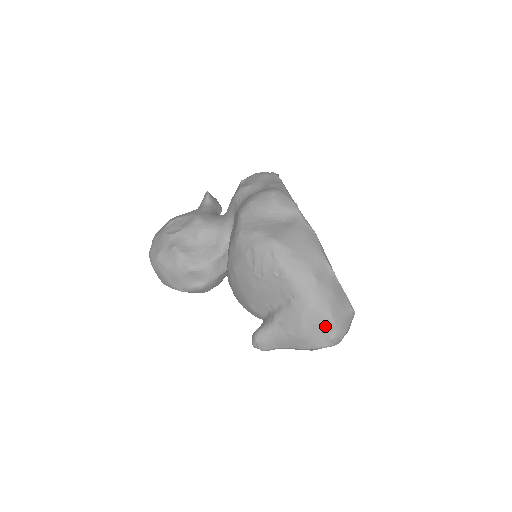
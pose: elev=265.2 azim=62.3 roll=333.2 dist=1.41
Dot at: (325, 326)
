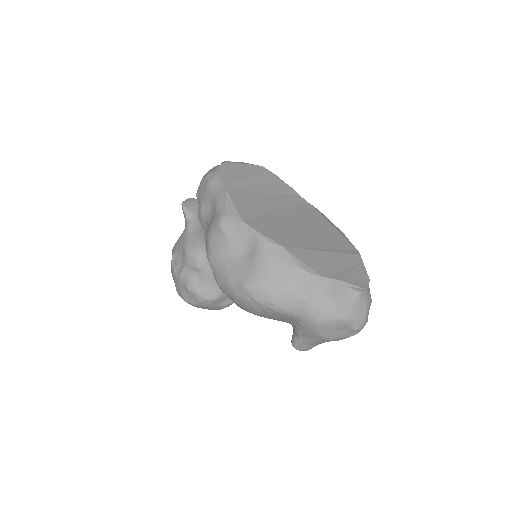
Dot at: (341, 327)
